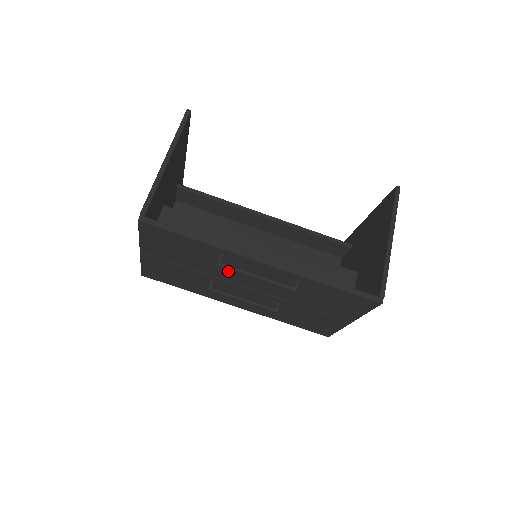
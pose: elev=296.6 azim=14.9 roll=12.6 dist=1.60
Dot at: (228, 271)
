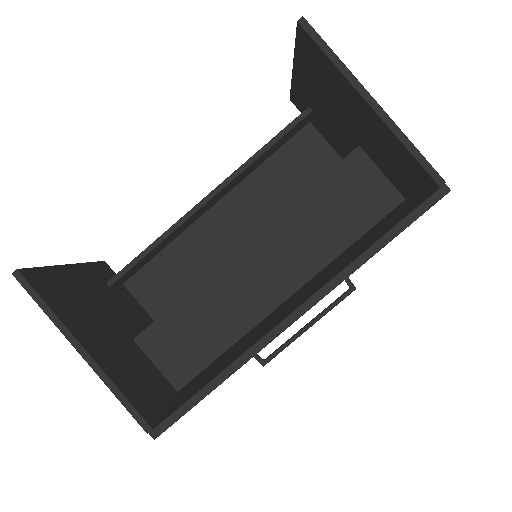
Dot at: occluded
